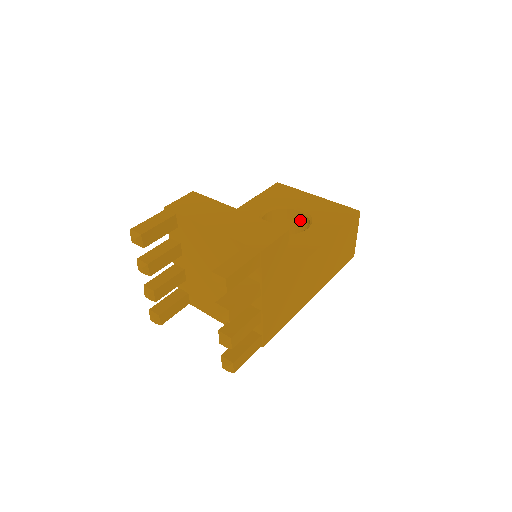
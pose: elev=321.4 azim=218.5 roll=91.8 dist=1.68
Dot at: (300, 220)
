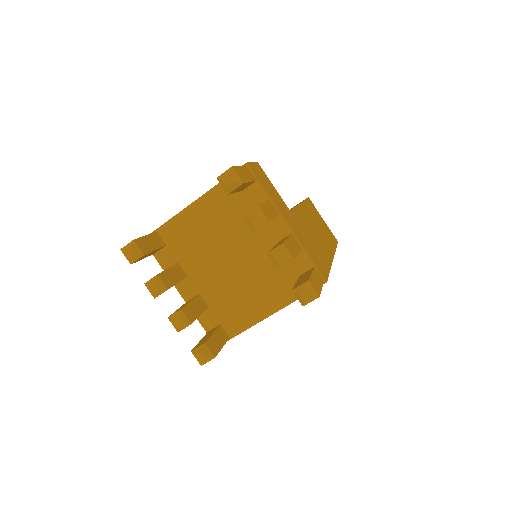
Dot at: occluded
